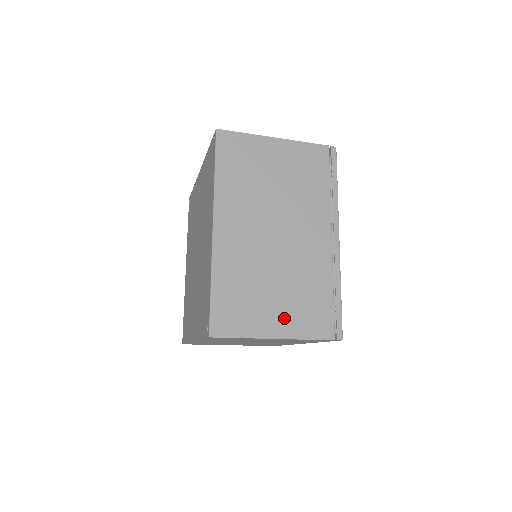
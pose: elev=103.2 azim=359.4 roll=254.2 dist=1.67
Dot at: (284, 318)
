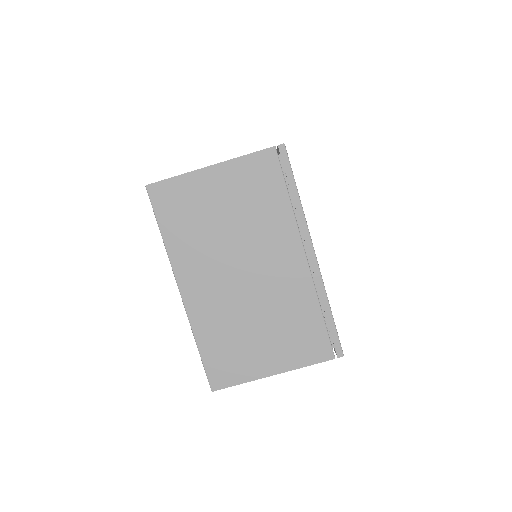
Dot at: (277, 354)
